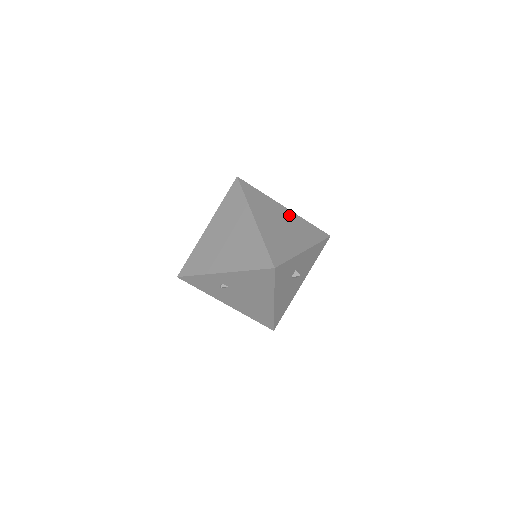
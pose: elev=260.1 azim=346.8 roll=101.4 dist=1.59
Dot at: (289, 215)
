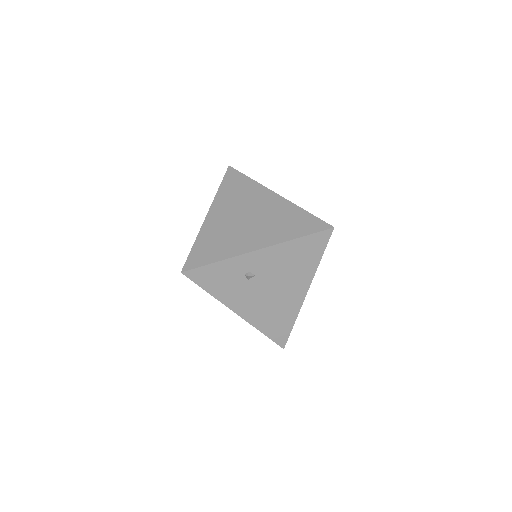
Dot at: occluded
